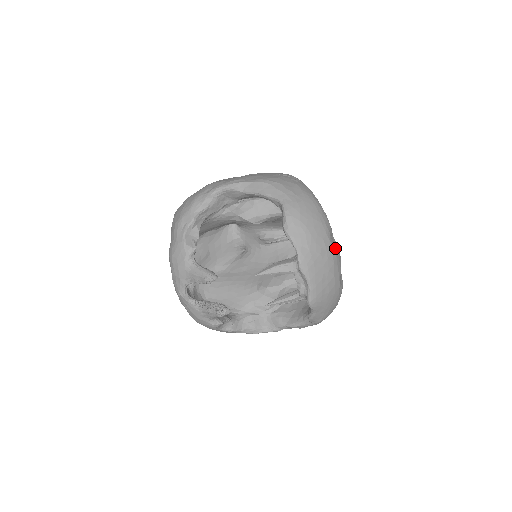
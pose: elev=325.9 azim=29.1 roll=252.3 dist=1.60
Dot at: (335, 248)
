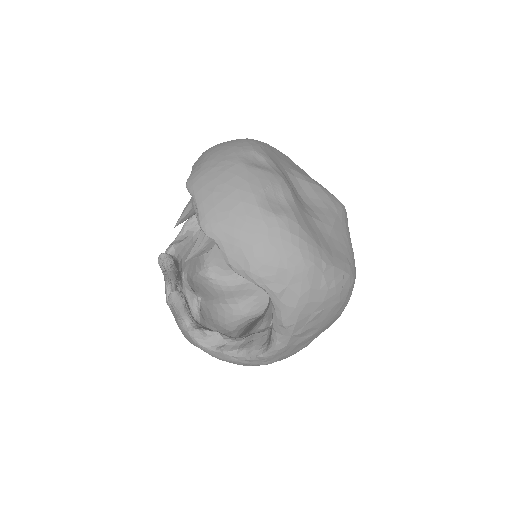
Dot at: (251, 165)
